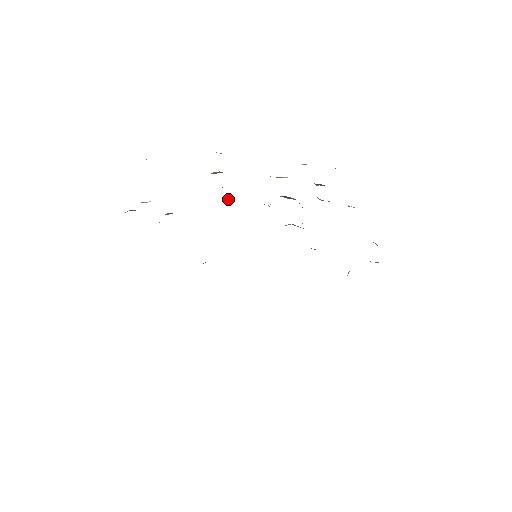
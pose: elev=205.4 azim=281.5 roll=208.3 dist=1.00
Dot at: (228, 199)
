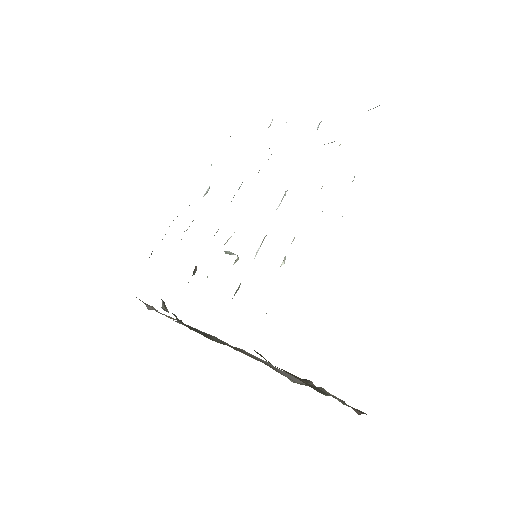
Dot at: occluded
